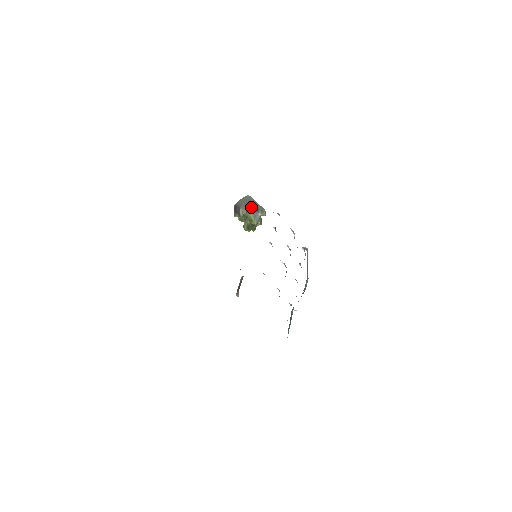
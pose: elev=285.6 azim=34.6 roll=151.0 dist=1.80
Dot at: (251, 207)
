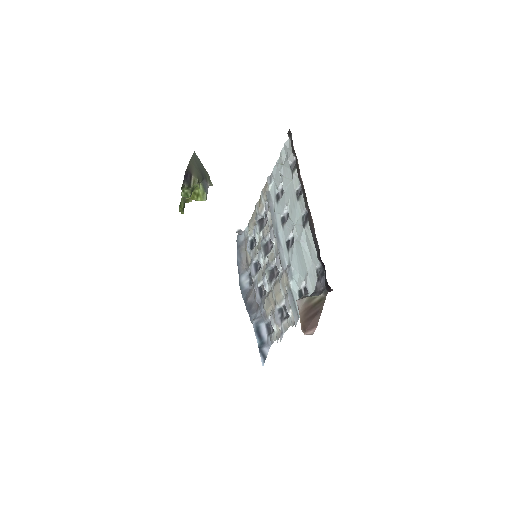
Dot at: (201, 172)
